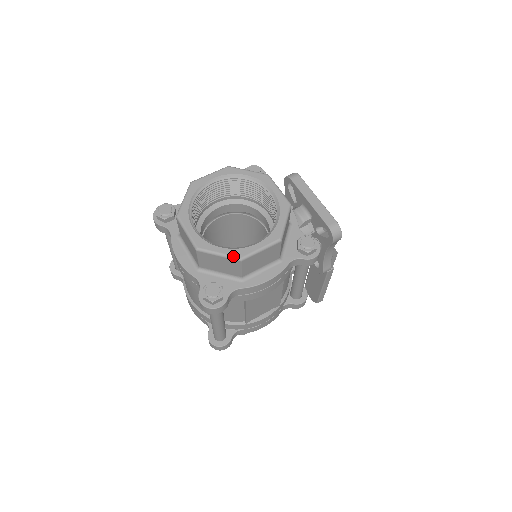
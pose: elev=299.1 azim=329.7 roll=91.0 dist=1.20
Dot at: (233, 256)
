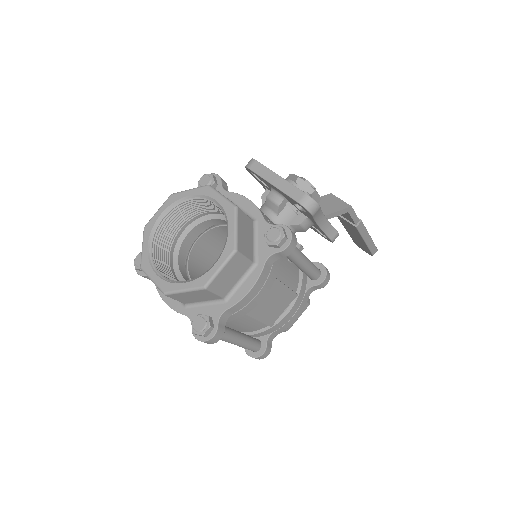
Dot at: (196, 287)
